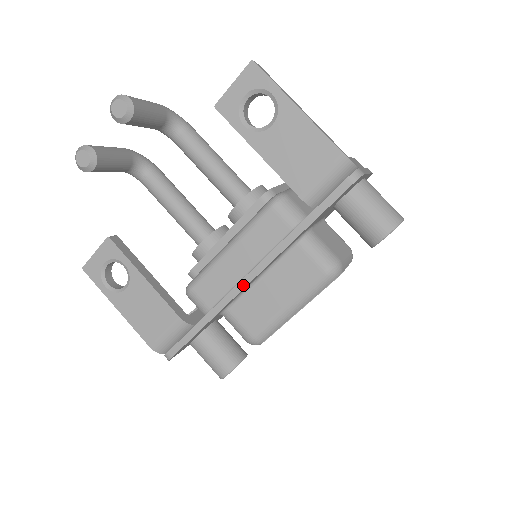
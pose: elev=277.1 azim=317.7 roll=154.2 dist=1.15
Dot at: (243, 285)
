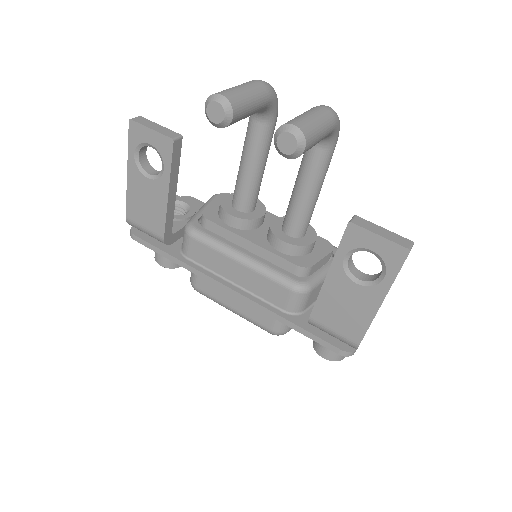
Dot at: (221, 287)
